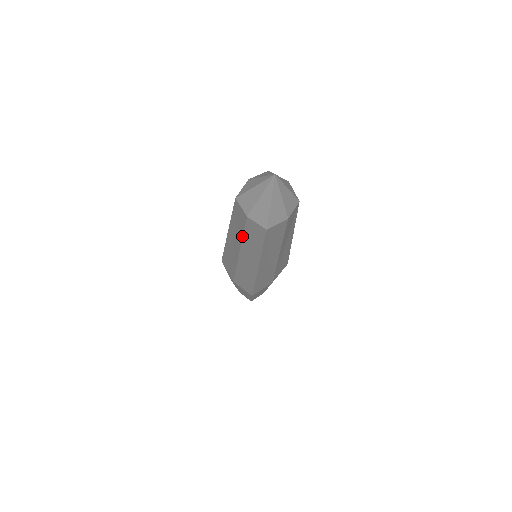
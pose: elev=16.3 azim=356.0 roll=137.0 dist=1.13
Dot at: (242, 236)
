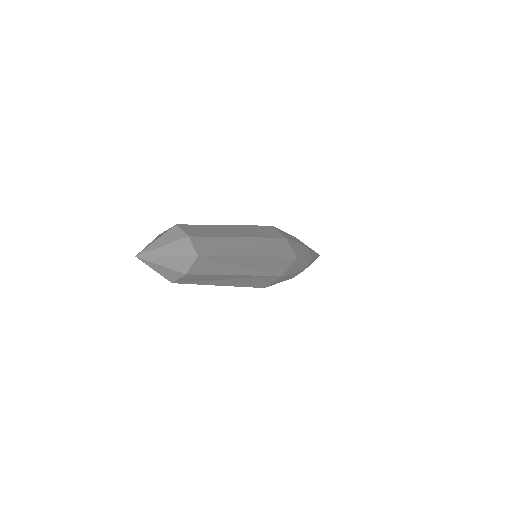
Dot at: occluded
